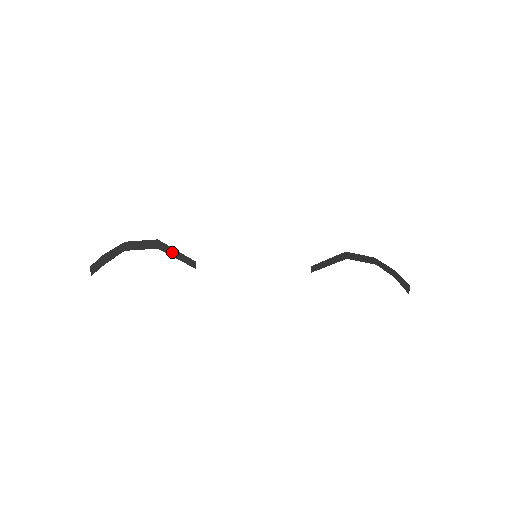
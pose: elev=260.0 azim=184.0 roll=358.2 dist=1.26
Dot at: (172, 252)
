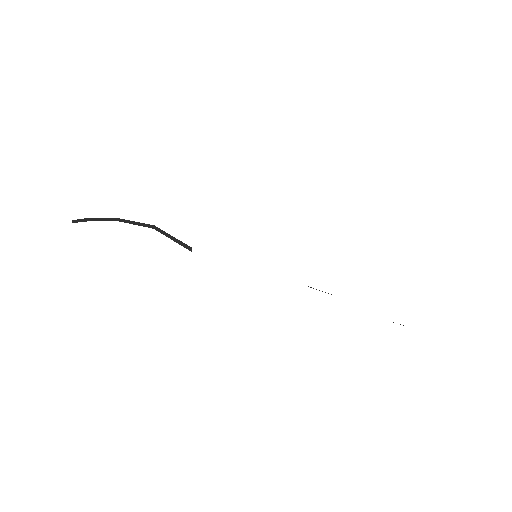
Dot at: (168, 235)
